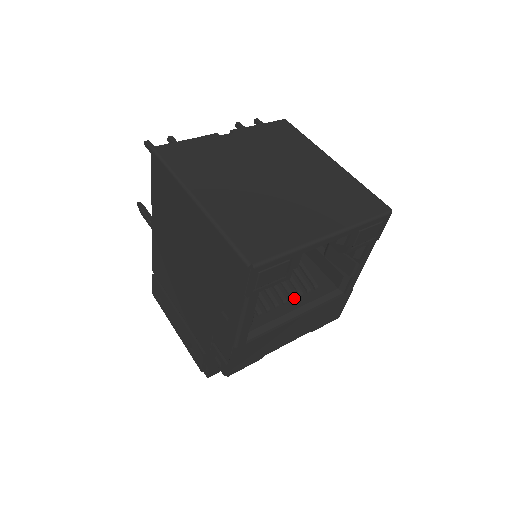
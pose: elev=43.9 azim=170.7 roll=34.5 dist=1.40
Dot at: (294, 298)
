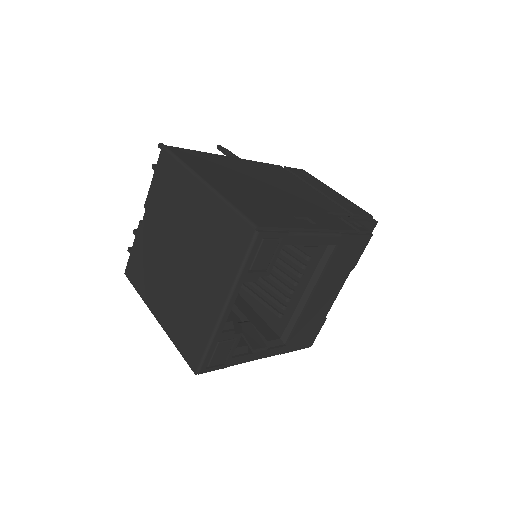
Dot at: (297, 283)
